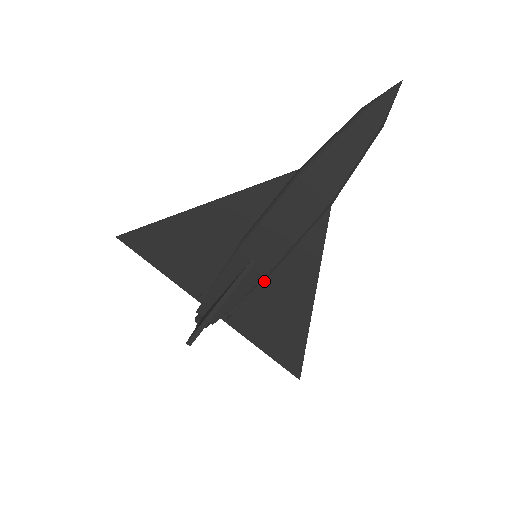
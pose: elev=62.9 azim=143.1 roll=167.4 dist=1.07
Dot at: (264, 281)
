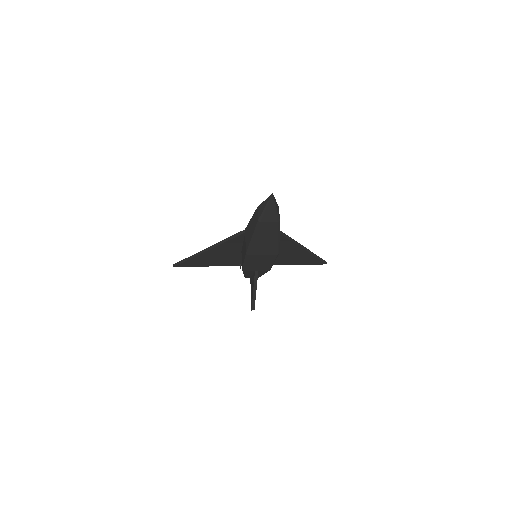
Dot at: occluded
